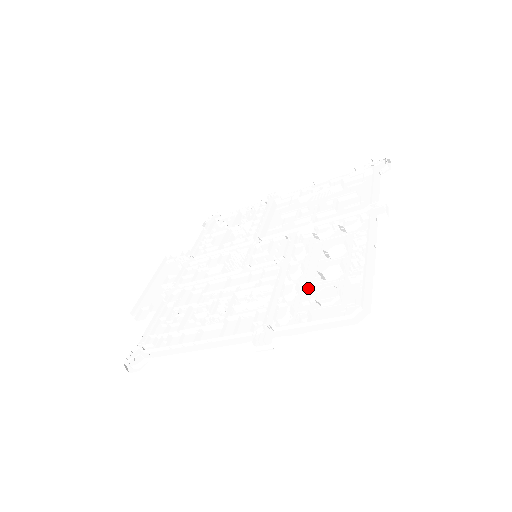
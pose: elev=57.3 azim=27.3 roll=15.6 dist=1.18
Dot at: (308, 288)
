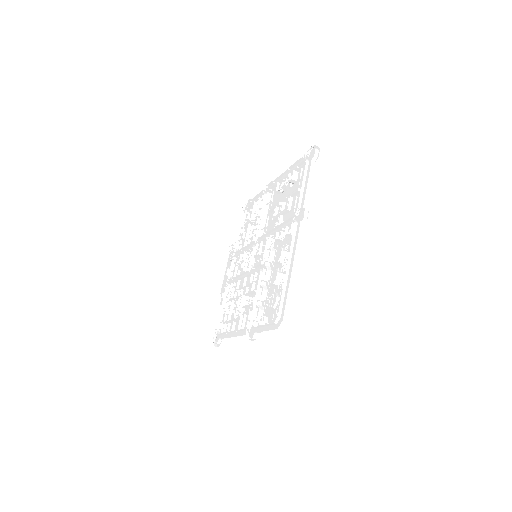
Dot at: (270, 291)
